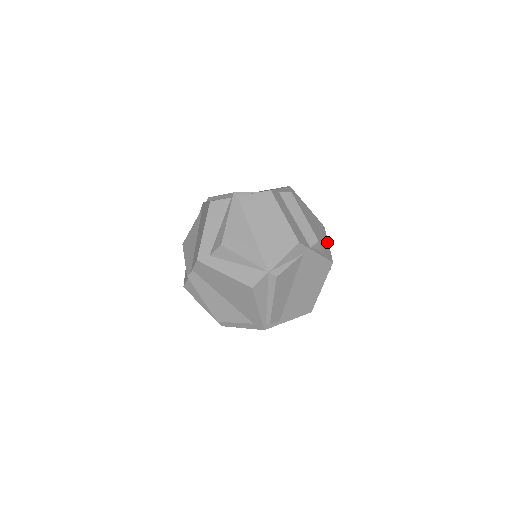
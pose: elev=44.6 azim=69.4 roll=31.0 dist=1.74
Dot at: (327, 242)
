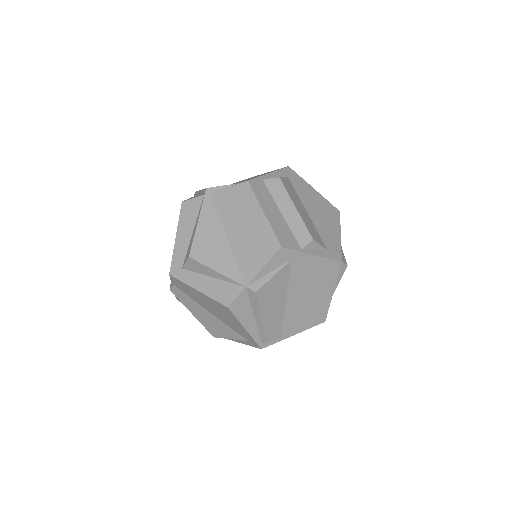
Dot at: (338, 233)
